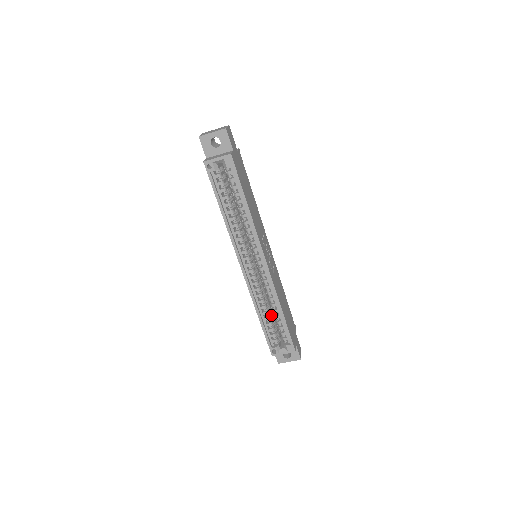
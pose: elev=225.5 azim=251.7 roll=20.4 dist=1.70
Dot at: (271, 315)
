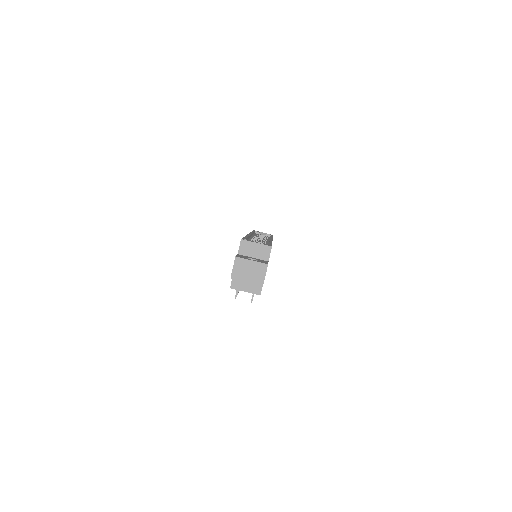
Dot at: occluded
